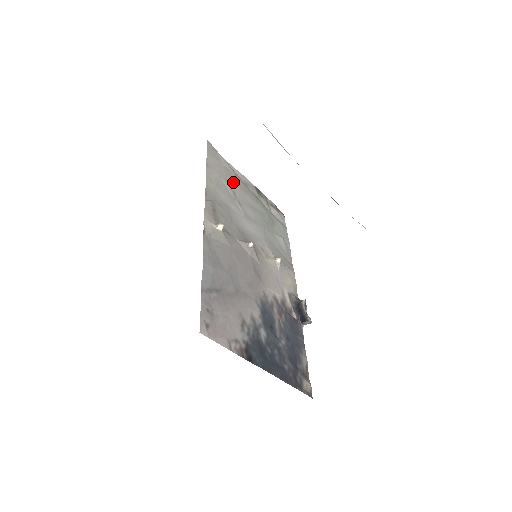
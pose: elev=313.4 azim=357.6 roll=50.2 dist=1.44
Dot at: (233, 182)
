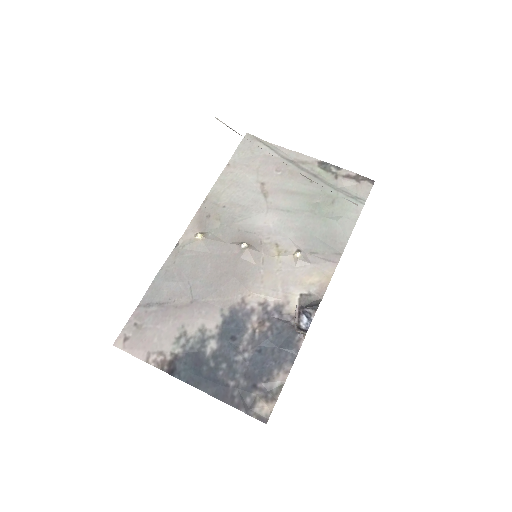
Dot at: (270, 170)
